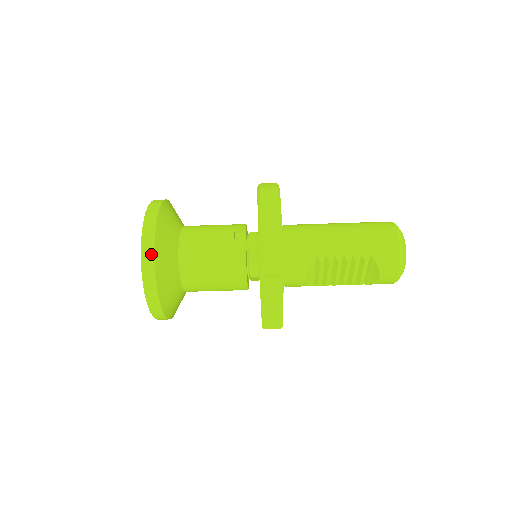
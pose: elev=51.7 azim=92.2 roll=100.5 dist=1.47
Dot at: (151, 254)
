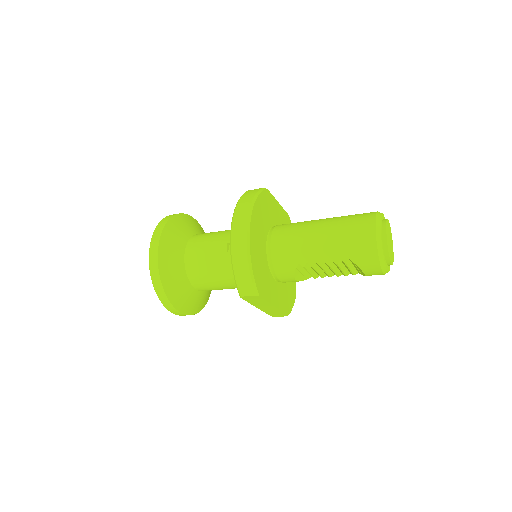
Dot at: (158, 281)
